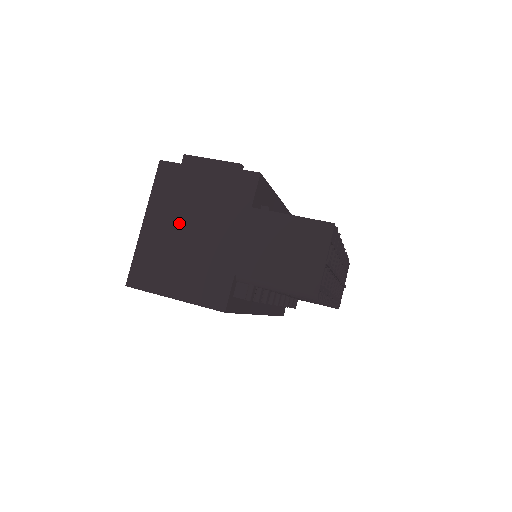
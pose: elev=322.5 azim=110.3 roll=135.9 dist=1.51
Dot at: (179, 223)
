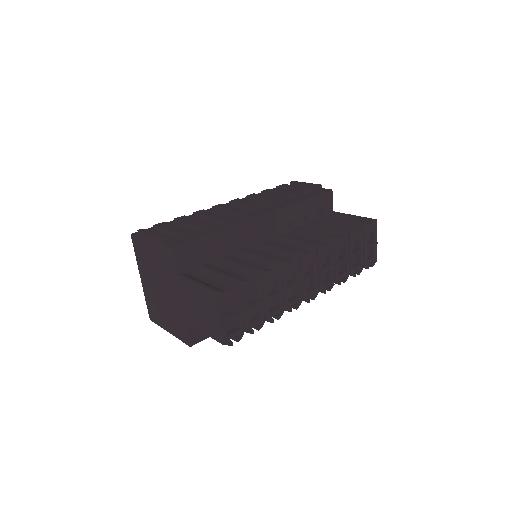
Dot at: (153, 281)
